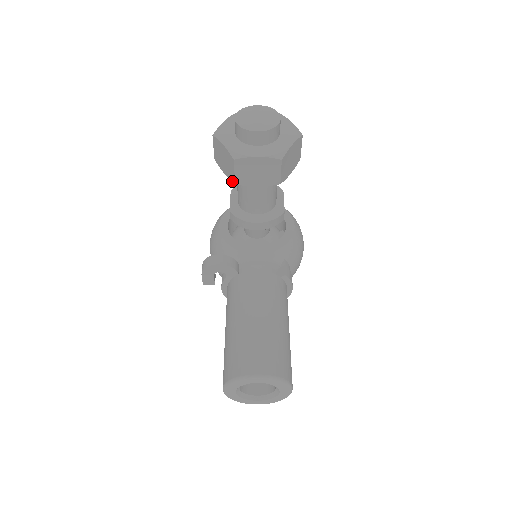
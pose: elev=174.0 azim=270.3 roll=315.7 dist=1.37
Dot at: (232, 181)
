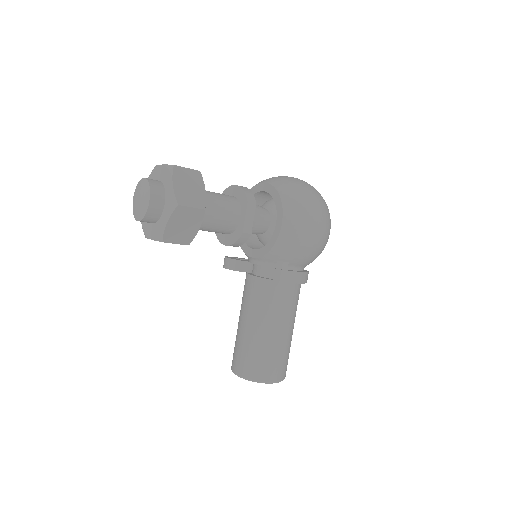
Dot at: occluded
